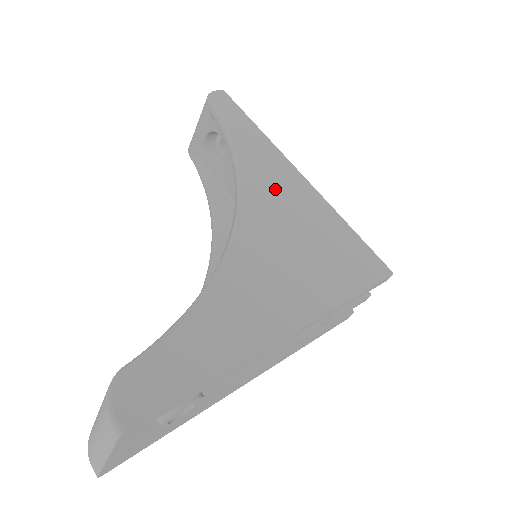
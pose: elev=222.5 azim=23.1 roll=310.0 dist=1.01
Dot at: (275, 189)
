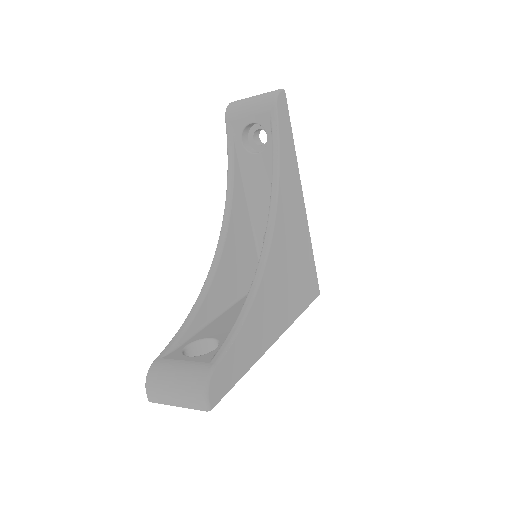
Dot at: (290, 215)
